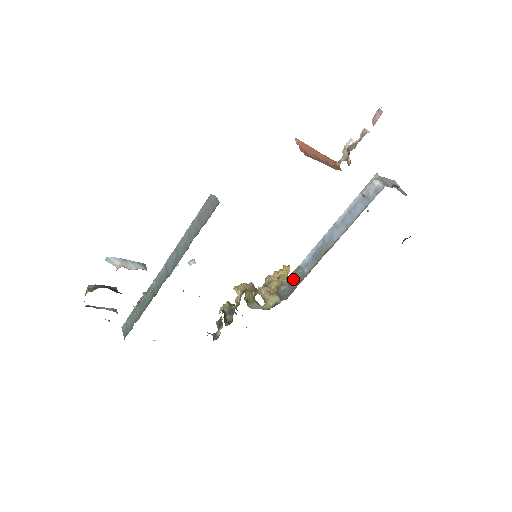
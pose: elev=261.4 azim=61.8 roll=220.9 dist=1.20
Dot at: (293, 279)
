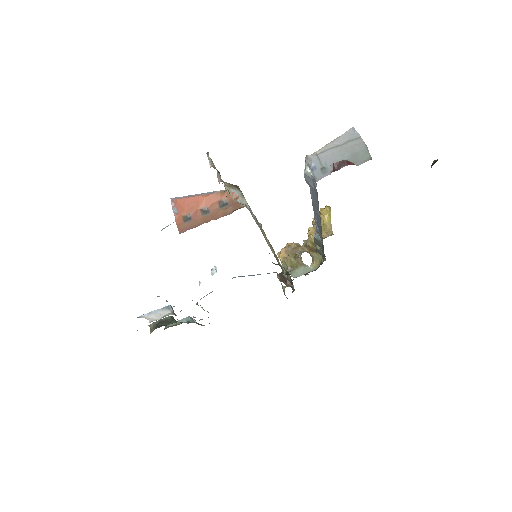
Dot at: (318, 245)
